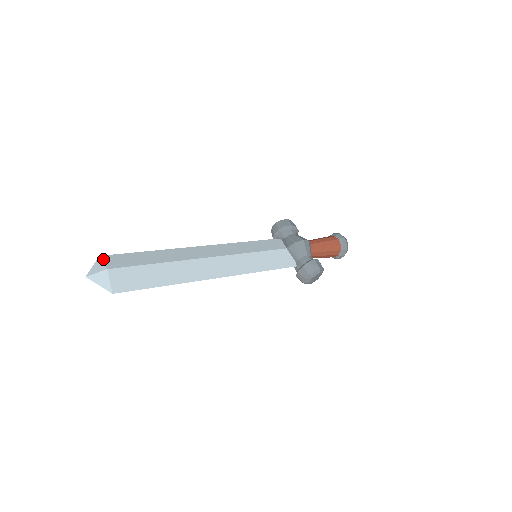
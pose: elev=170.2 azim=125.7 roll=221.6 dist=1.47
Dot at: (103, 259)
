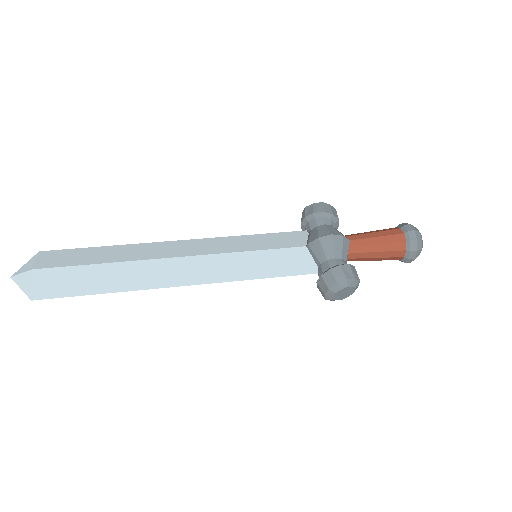
Dot at: (39, 256)
